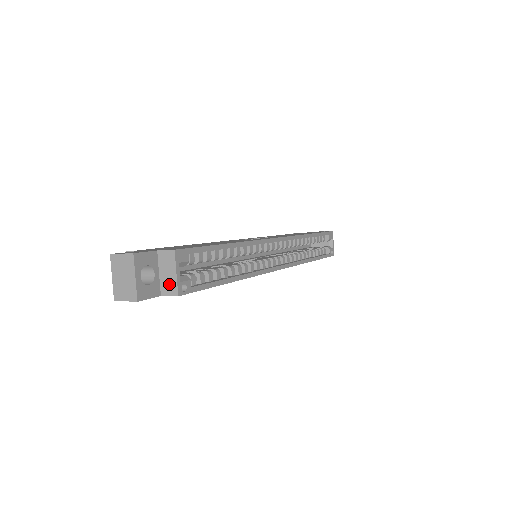
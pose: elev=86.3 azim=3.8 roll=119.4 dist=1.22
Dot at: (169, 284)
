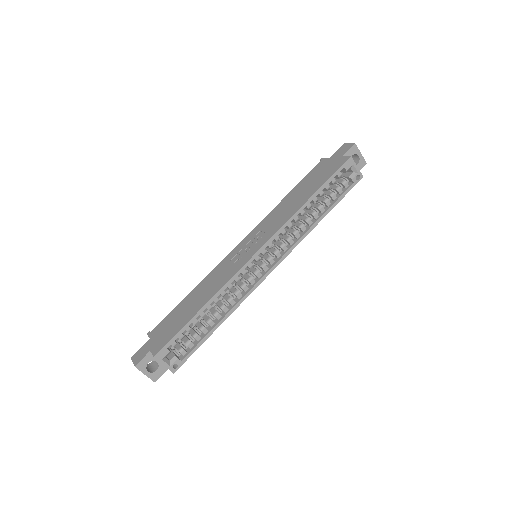
Dot at: occluded
